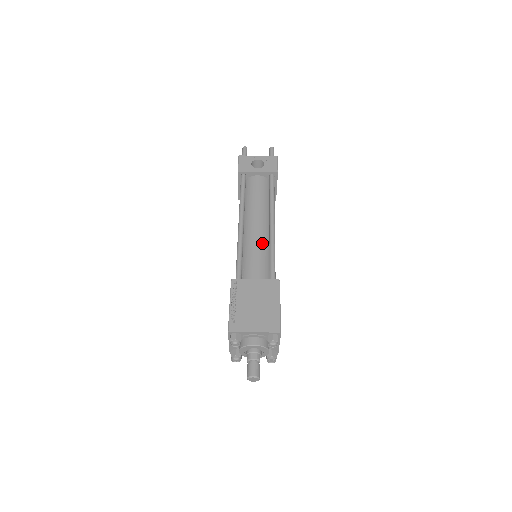
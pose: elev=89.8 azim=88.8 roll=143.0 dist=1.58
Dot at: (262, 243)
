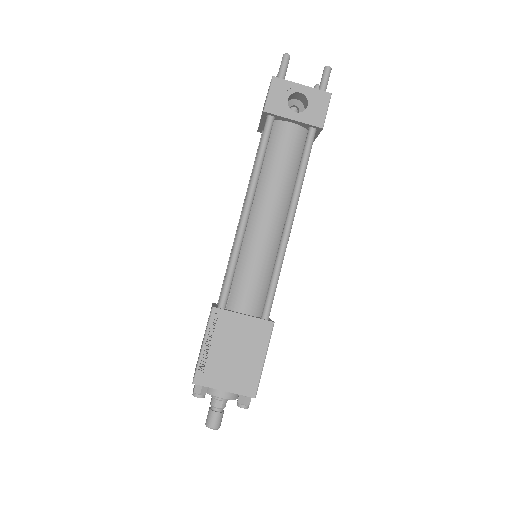
Dot at: (267, 252)
